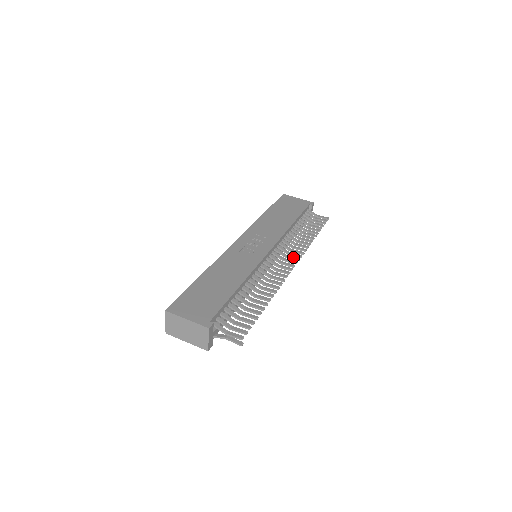
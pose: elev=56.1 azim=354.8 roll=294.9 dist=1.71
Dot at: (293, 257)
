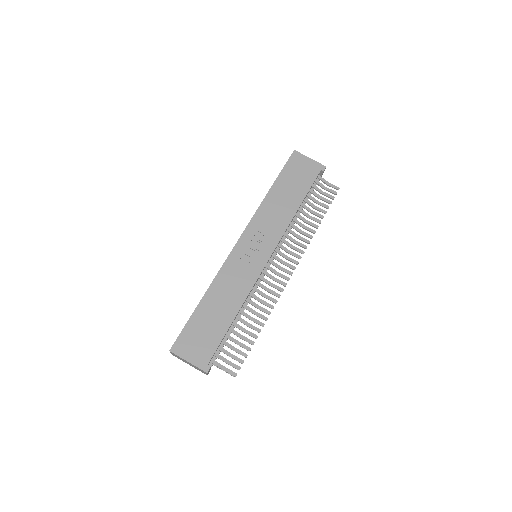
Dot at: (292, 260)
